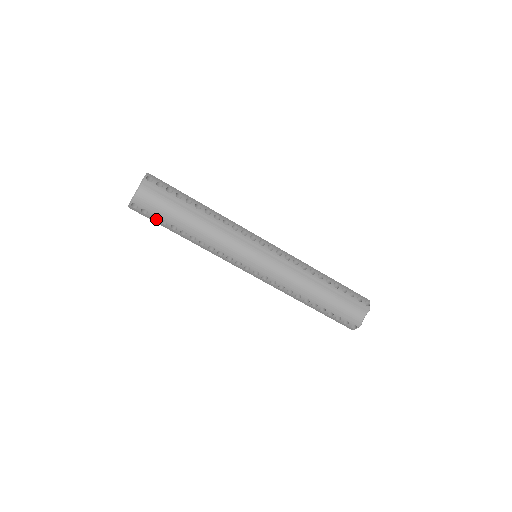
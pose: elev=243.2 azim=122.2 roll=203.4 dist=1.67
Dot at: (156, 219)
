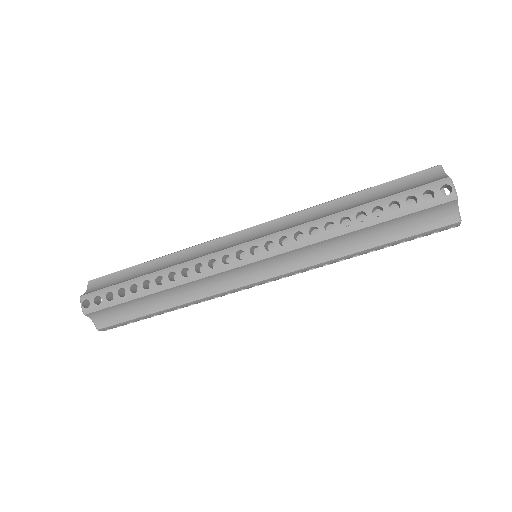
Dot at: occluded
